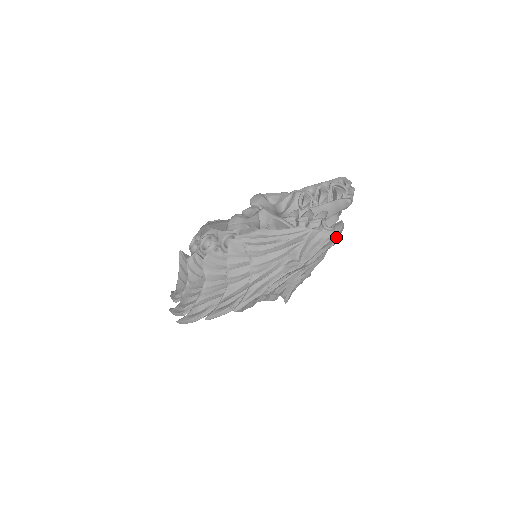
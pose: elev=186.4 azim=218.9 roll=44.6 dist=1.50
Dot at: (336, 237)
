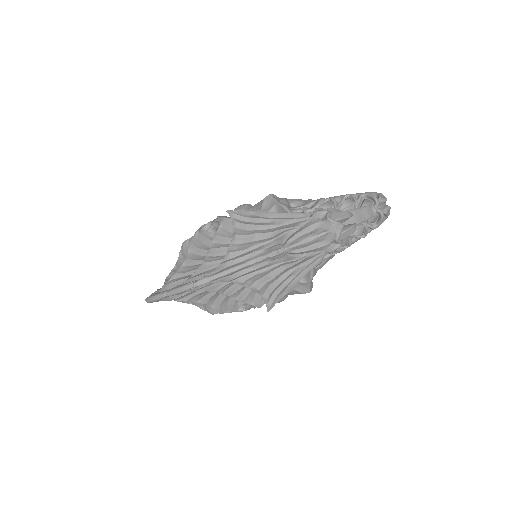
Dot at: (341, 237)
